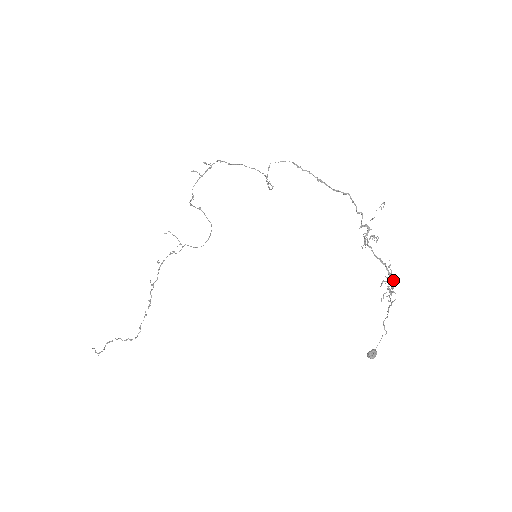
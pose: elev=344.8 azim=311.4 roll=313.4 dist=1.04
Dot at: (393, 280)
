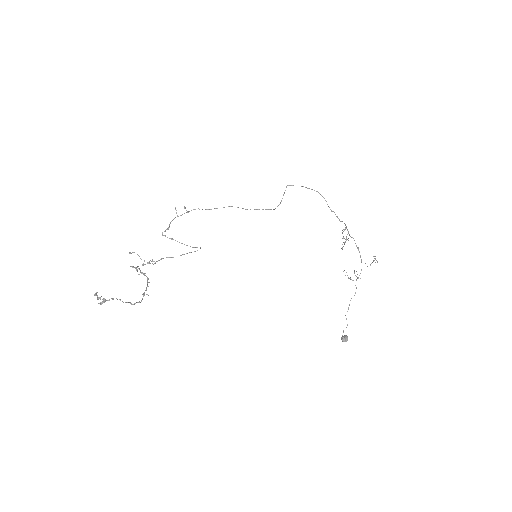
Dot at: occluded
